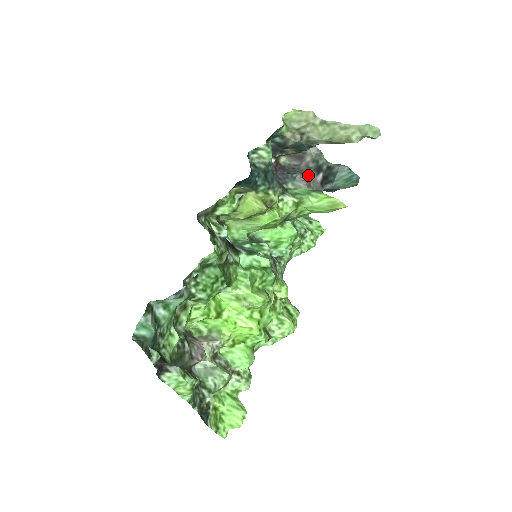
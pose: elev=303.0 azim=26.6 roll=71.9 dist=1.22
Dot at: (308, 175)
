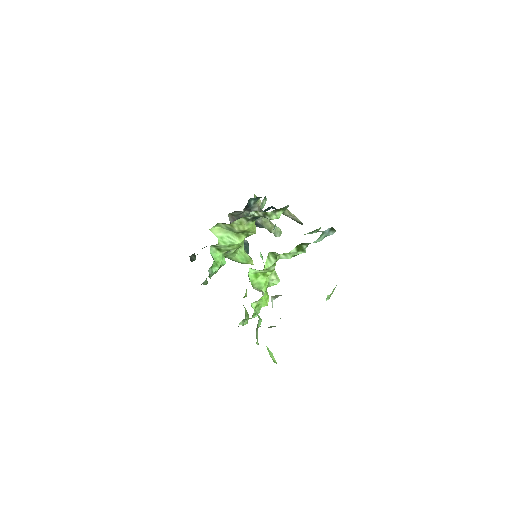
Dot at: occluded
